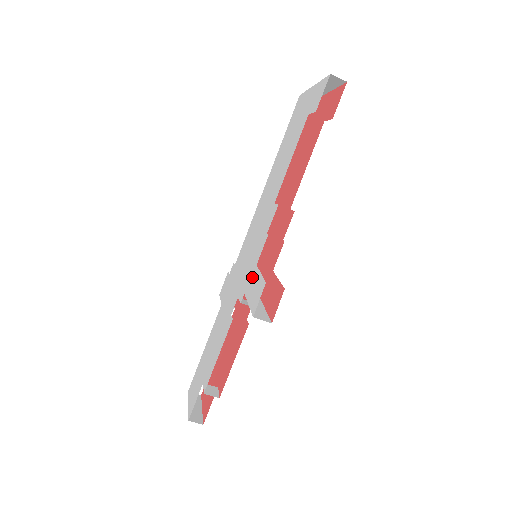
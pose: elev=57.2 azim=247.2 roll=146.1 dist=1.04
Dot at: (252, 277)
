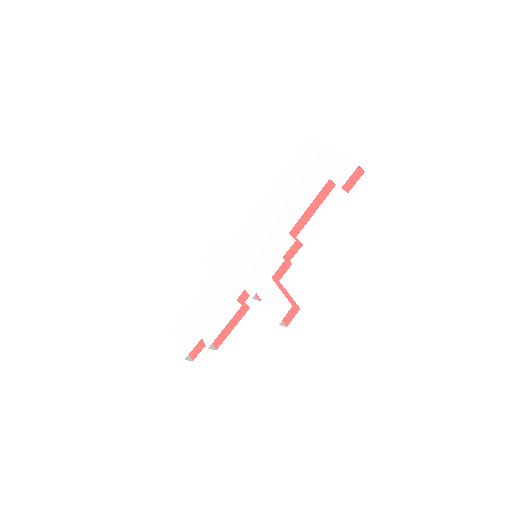
Dot at: (267, 286)
